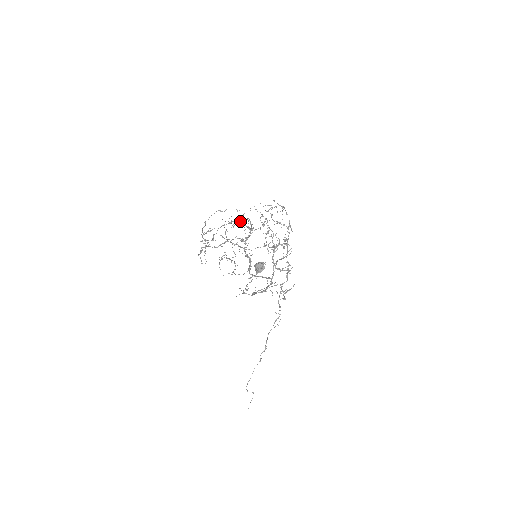
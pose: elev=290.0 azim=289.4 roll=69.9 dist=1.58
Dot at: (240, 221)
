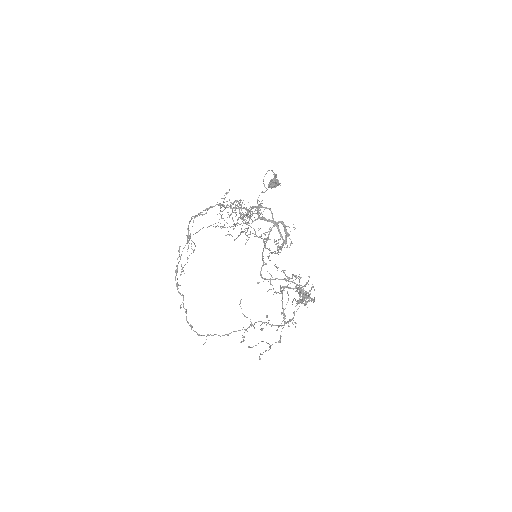
Dot at: occluded
